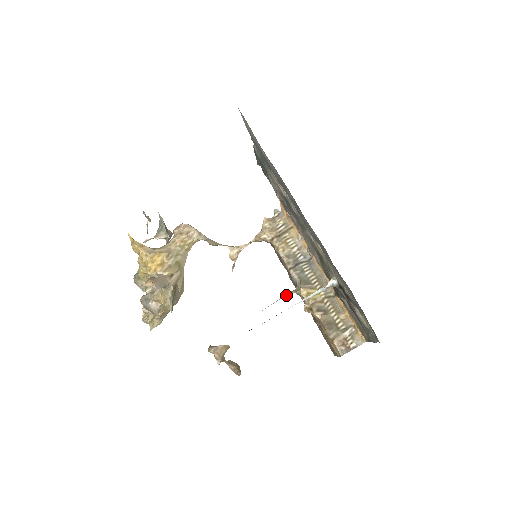
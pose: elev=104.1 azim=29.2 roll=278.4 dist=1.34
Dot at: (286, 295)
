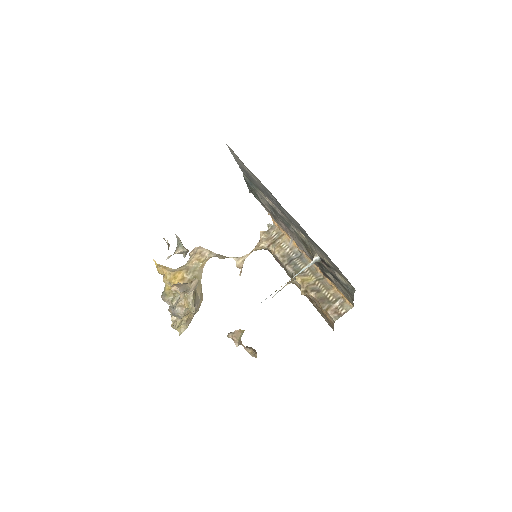
Dot at: occluded
